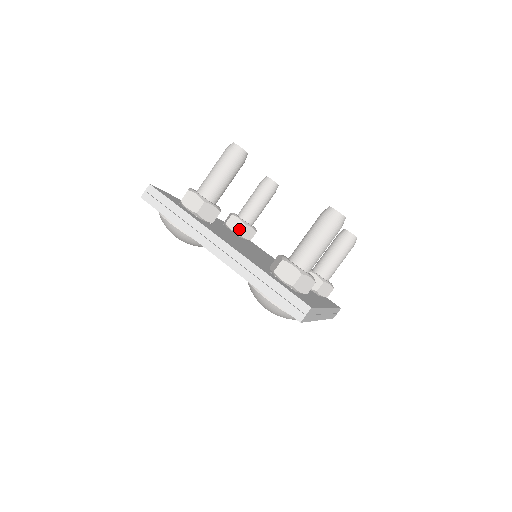
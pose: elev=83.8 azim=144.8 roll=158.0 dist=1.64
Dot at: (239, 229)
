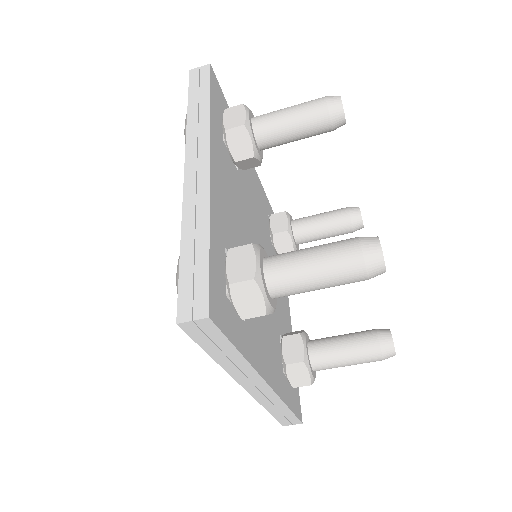
Dot at: (277, 230)
